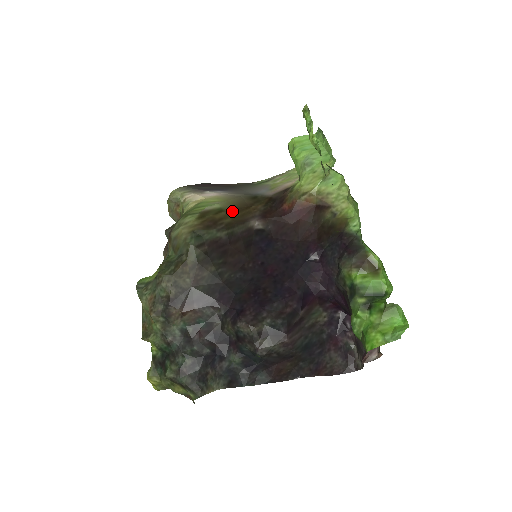
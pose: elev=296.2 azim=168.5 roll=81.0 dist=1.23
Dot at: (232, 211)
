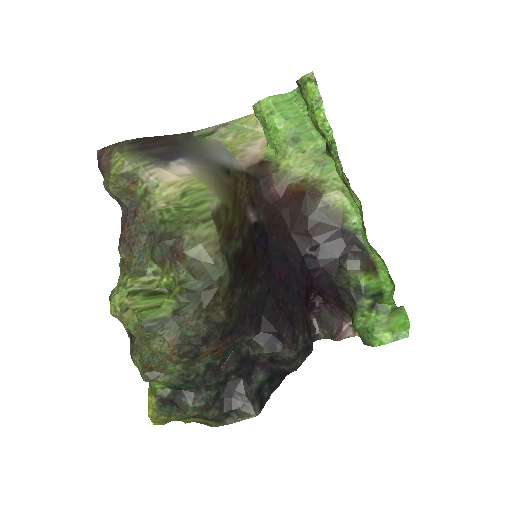
Dot at: (233, 205)
